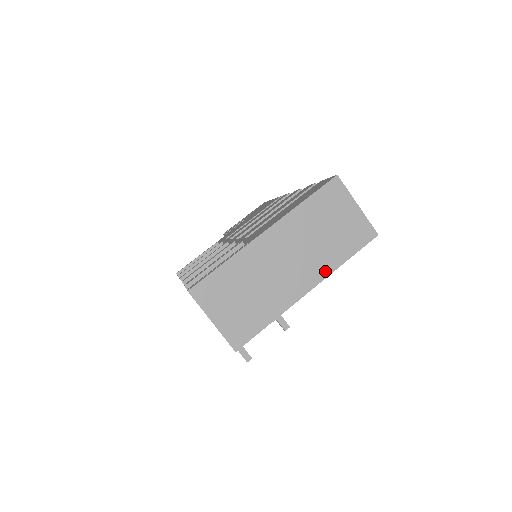
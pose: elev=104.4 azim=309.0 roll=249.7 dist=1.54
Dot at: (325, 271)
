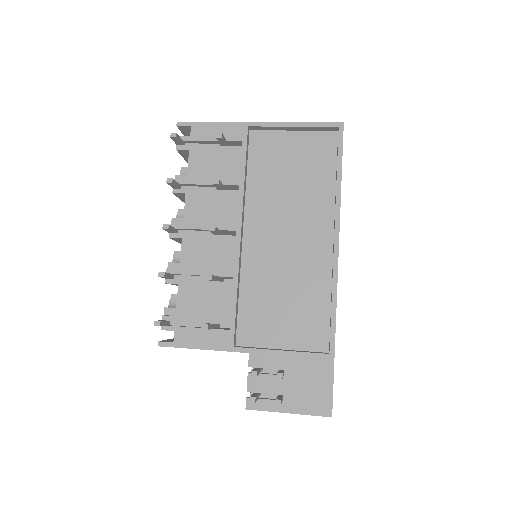
Dot at: (281, 124)
